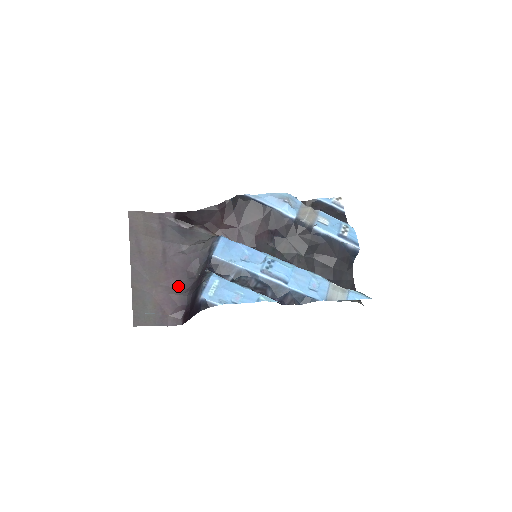
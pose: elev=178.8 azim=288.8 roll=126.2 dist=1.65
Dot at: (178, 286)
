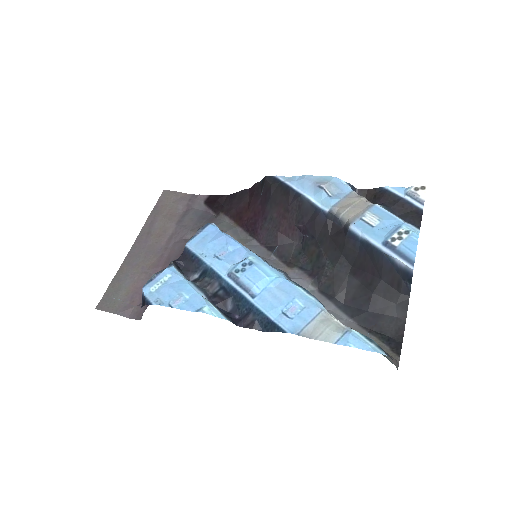
Dot at: occluded
